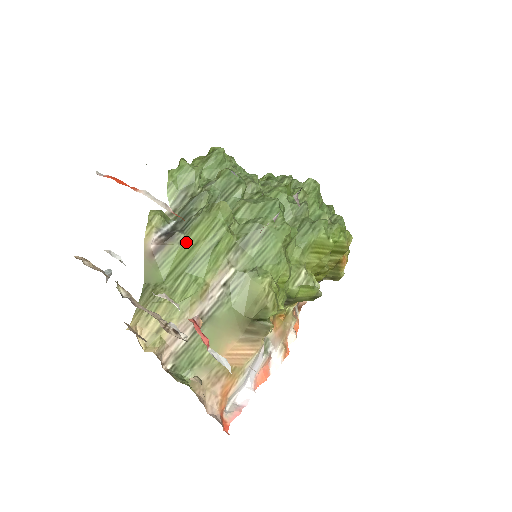
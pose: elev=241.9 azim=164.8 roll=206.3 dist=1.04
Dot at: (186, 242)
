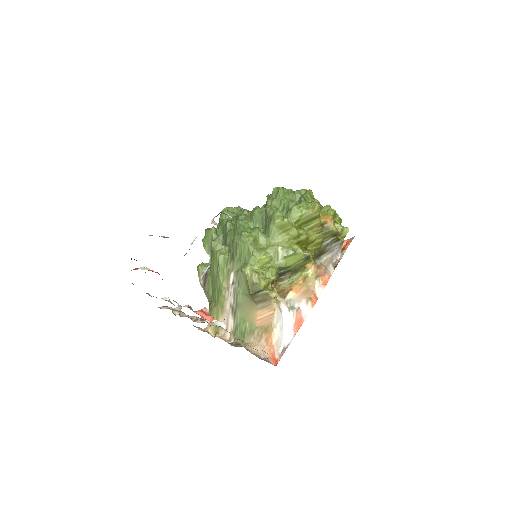
Dot at: (211, 272)
